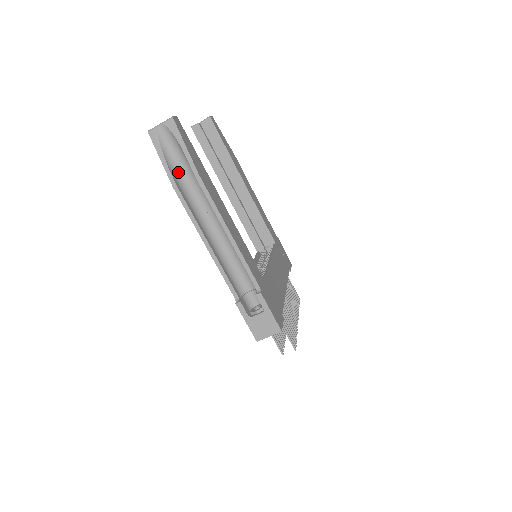
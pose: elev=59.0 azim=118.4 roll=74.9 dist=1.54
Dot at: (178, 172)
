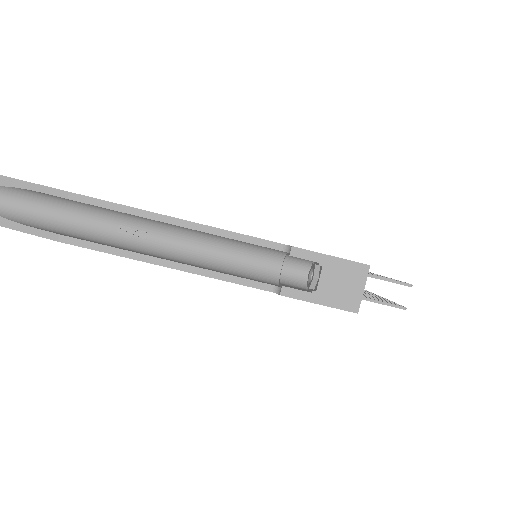
Dot at: (50, 224)
